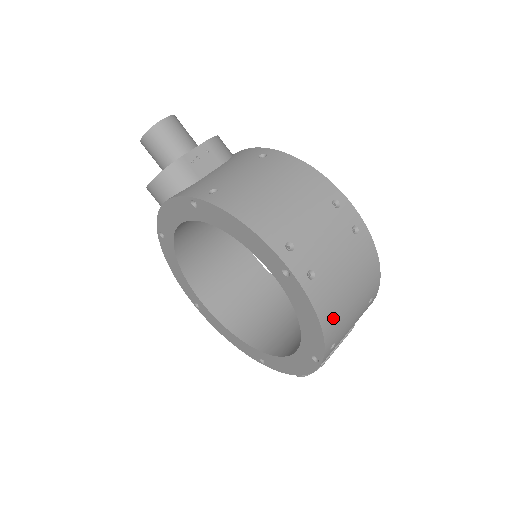
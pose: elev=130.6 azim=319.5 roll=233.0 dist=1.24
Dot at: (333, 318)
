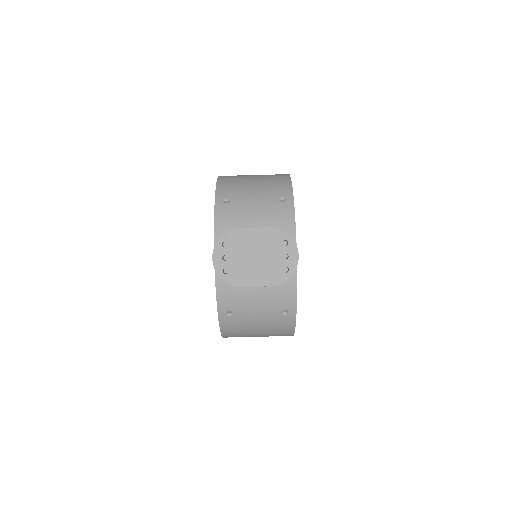
Dot at: occluded
